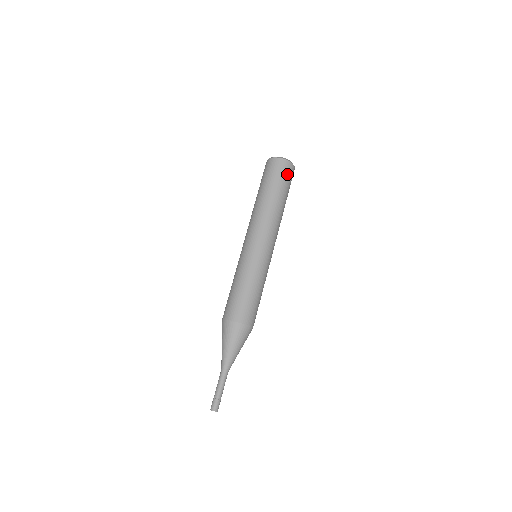
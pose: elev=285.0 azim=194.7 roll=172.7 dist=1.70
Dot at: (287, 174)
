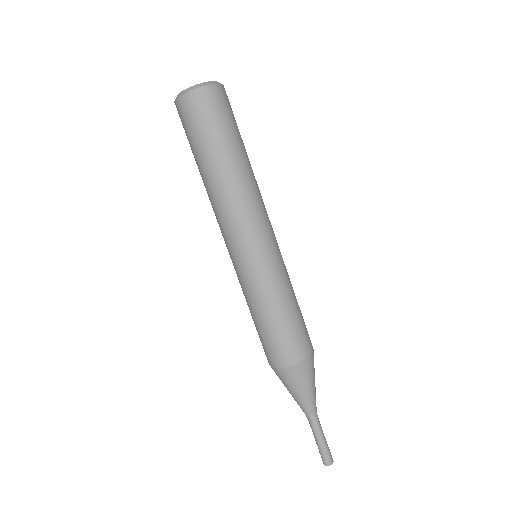
Dot at: (231, 109)
